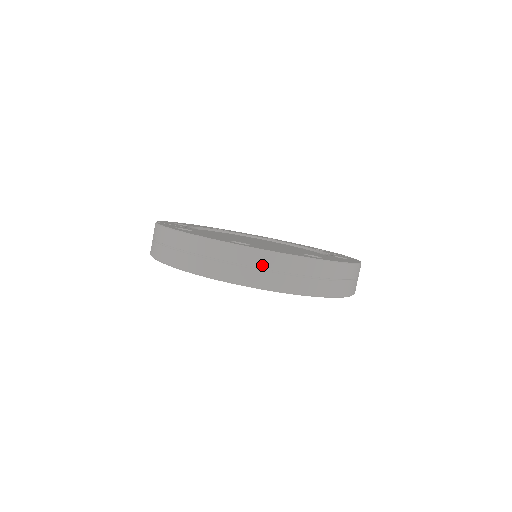
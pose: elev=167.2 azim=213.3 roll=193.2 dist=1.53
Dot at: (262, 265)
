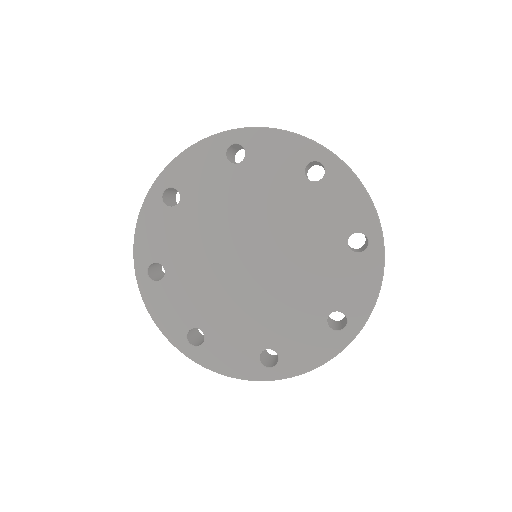
Dot at: occluded
